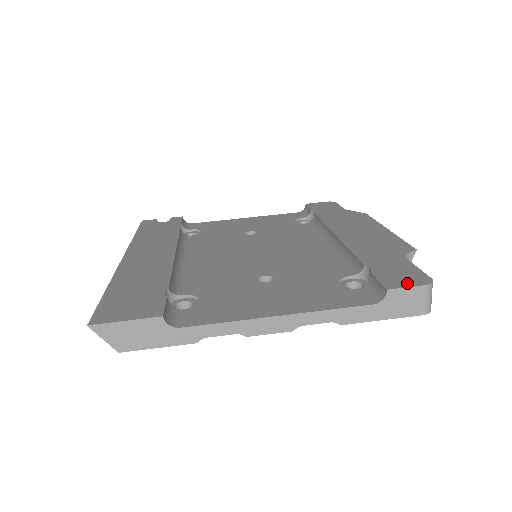
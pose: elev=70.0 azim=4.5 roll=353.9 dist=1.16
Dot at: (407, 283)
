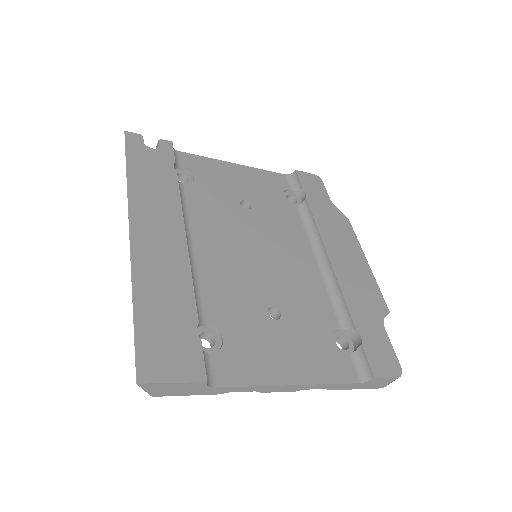
Dot at: (387, 371)
